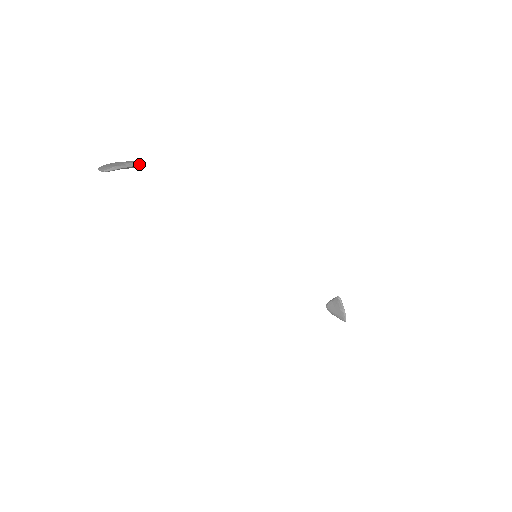
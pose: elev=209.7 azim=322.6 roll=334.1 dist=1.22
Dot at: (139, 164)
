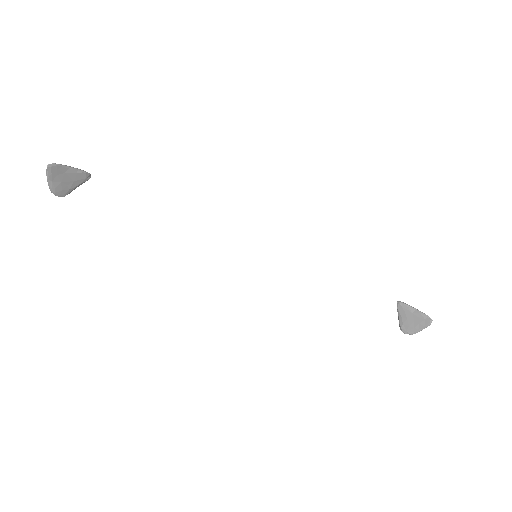
Dot at: (84, 171)
